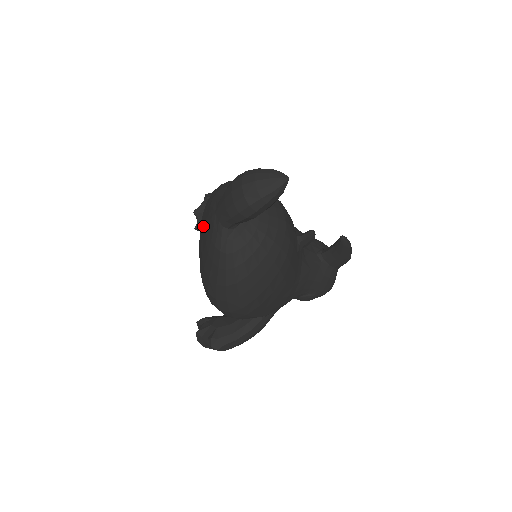
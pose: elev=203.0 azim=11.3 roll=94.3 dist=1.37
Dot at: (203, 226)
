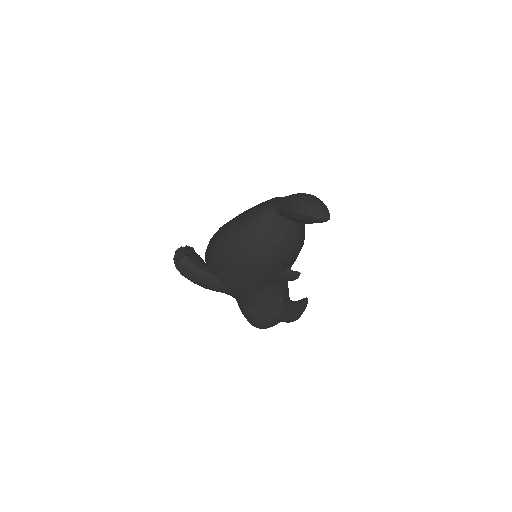
Dot at: occluded
